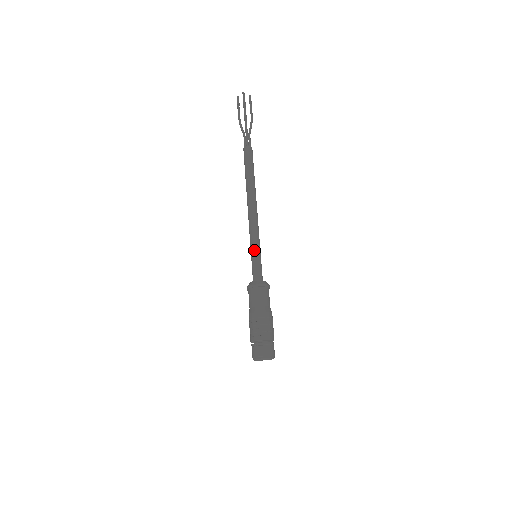
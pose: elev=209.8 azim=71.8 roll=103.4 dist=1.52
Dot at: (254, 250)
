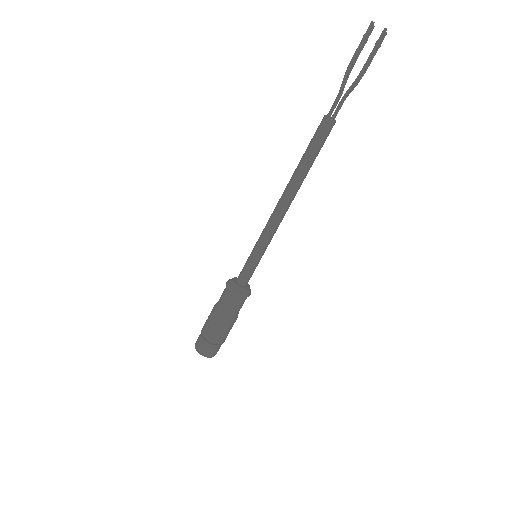
Dot at: (260, 254)
